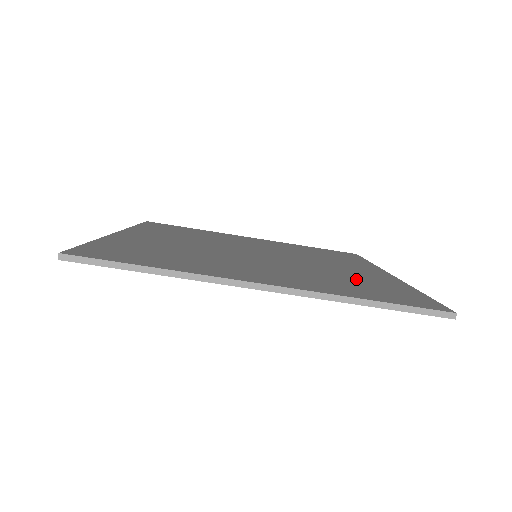
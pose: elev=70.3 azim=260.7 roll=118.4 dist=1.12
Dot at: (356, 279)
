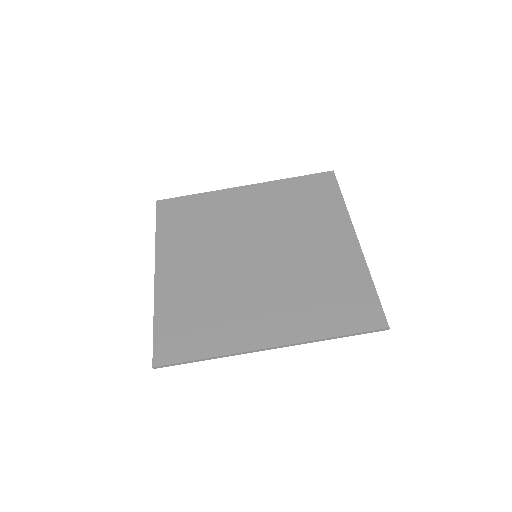
Dot at: (329, 282)
